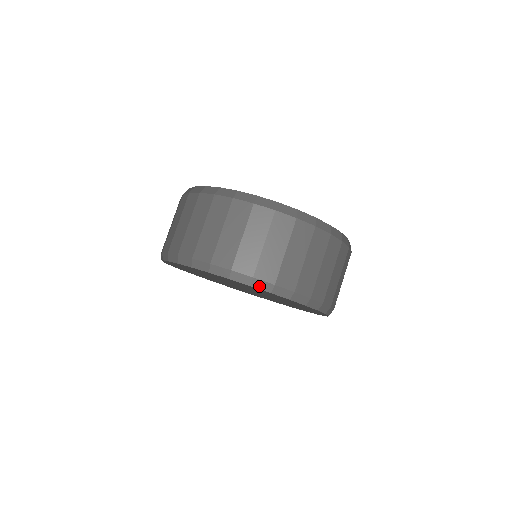
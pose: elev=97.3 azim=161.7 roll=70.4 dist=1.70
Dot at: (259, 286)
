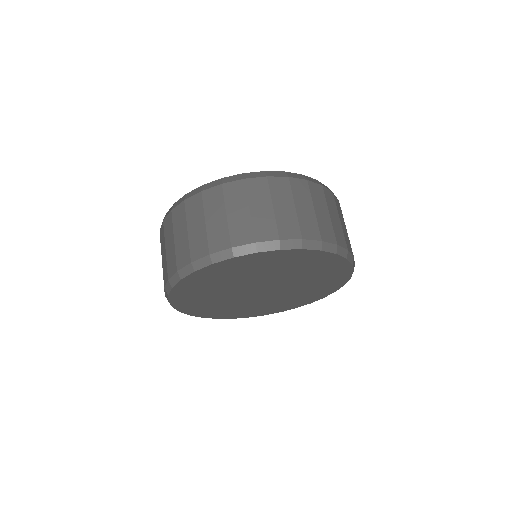
Dot at: (341, 253)
